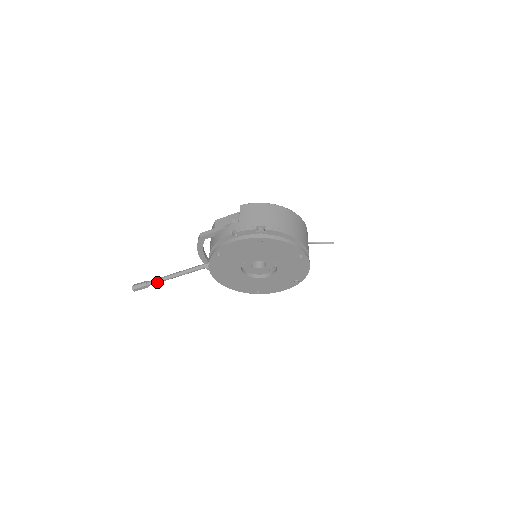
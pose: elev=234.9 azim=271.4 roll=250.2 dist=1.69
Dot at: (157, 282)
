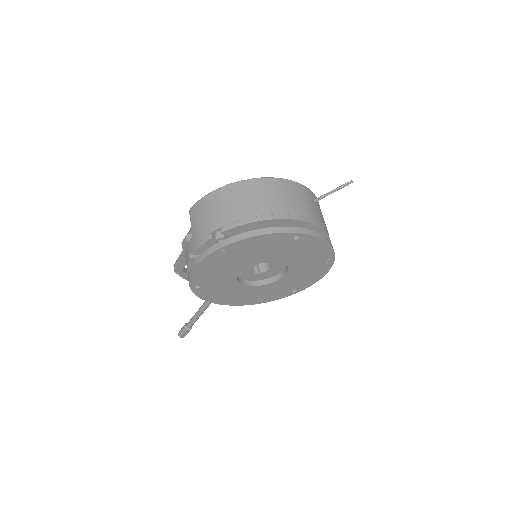
Dot at: (193, 322)
